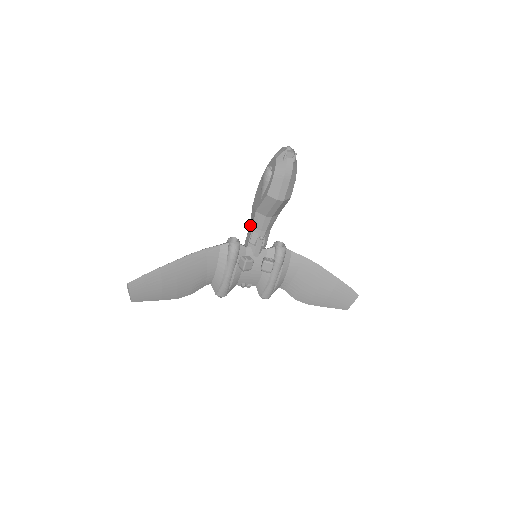
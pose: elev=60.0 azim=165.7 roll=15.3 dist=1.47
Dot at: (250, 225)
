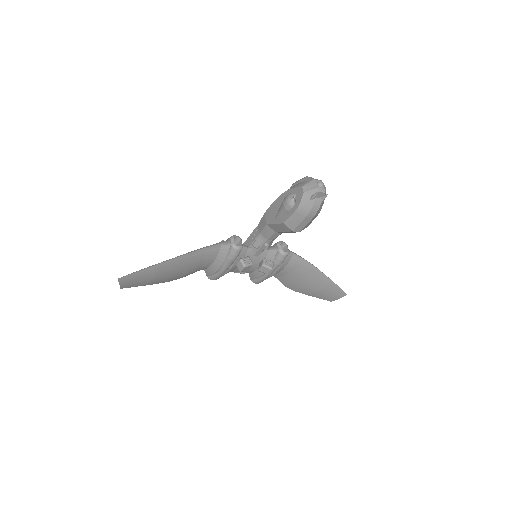
Dot at: (257, 228)
